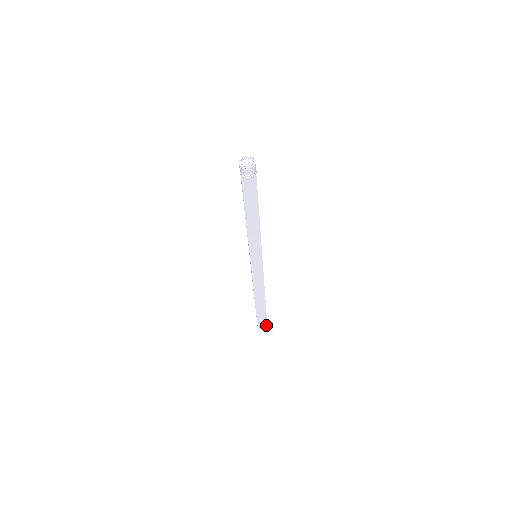
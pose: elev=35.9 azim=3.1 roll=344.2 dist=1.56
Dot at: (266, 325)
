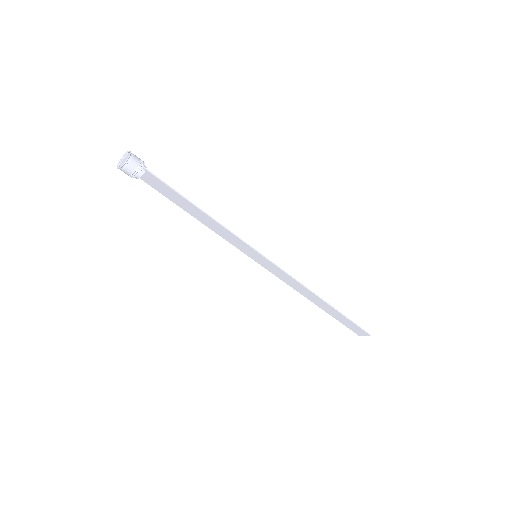
Dot at: (366, 333)
